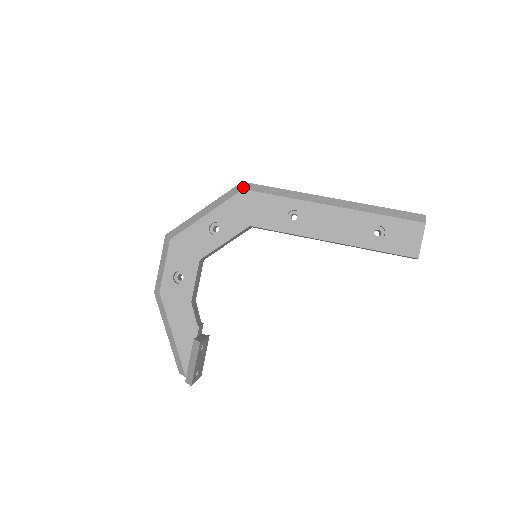
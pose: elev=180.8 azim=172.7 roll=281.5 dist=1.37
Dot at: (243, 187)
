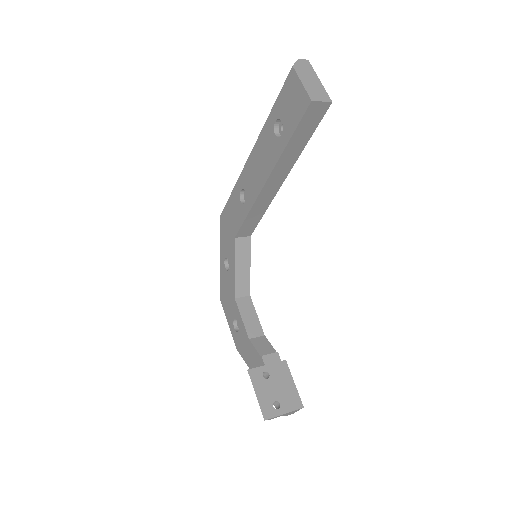
Dot at: occluded
